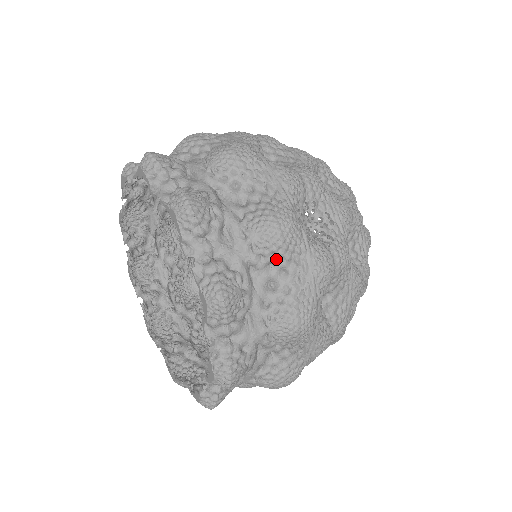
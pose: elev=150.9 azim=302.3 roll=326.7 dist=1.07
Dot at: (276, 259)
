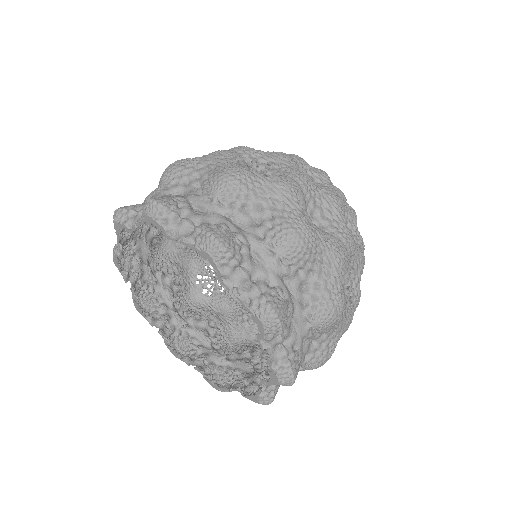
Dot at: (325, 331)
